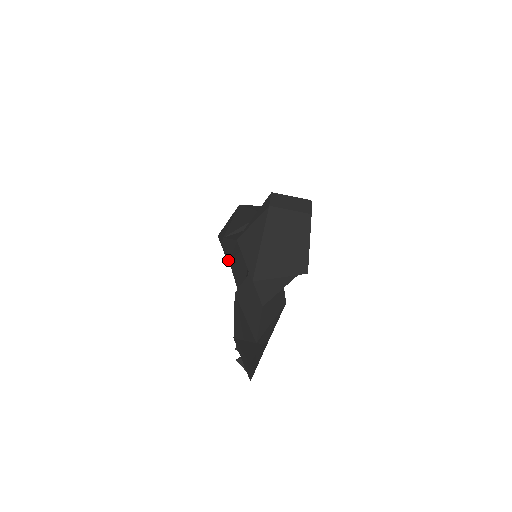
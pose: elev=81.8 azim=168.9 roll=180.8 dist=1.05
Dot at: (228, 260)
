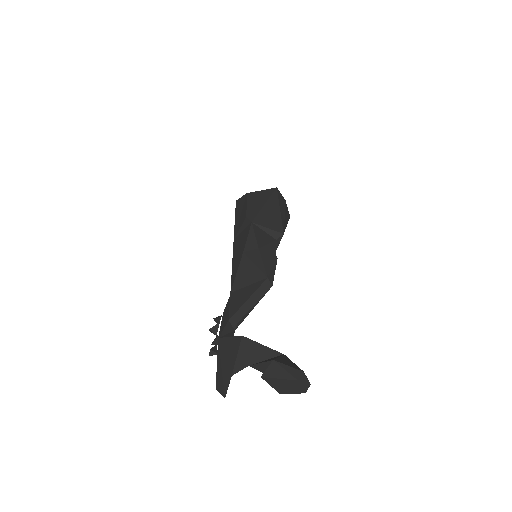
Dot at: (237, 212)
